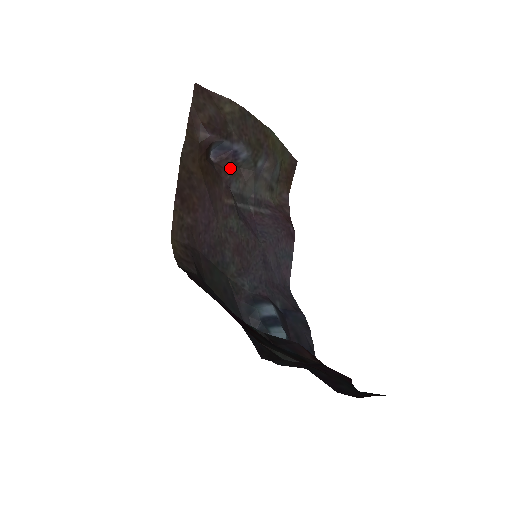
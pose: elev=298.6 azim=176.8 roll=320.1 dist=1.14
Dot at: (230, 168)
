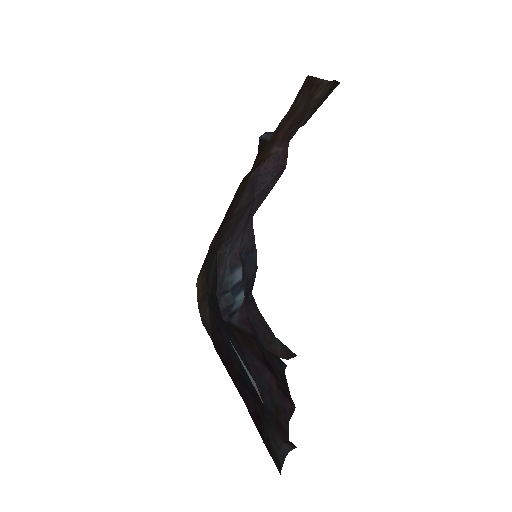
Dot at: occluded
